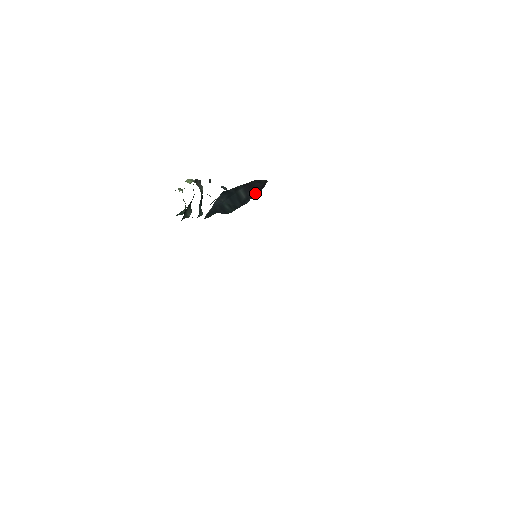
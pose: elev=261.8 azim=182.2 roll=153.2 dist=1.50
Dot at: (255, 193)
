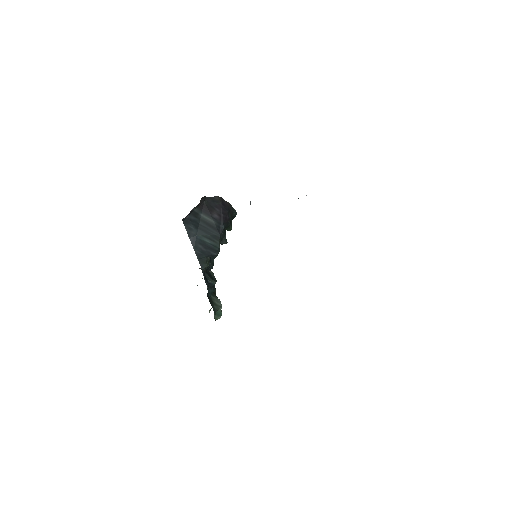
Dot at: (222, 215)
